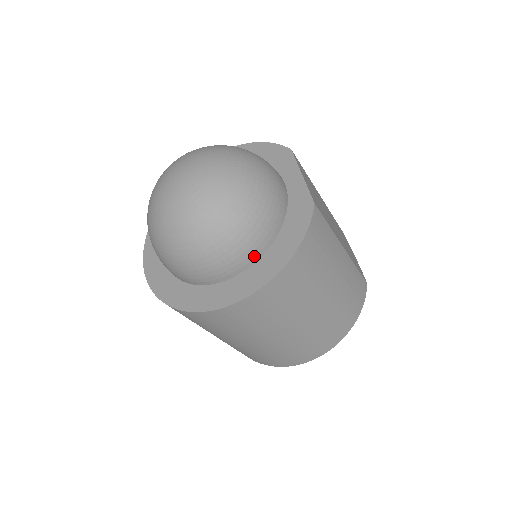
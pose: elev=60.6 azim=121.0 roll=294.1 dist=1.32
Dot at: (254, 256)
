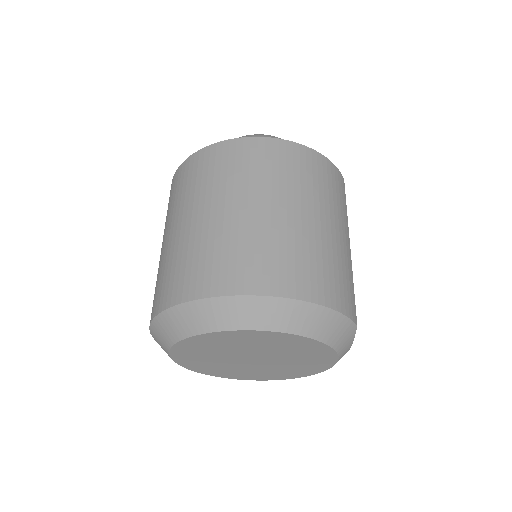
Dot at: occluded
